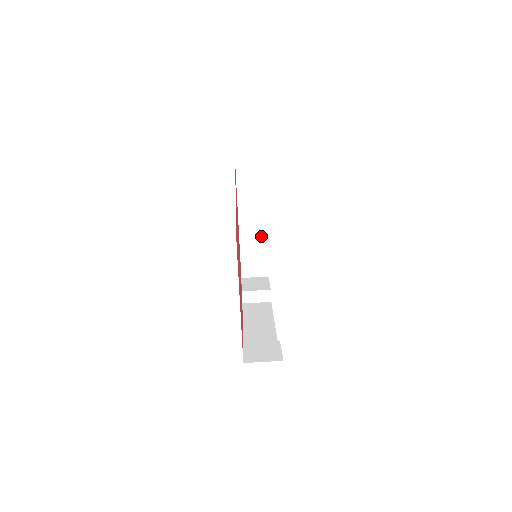
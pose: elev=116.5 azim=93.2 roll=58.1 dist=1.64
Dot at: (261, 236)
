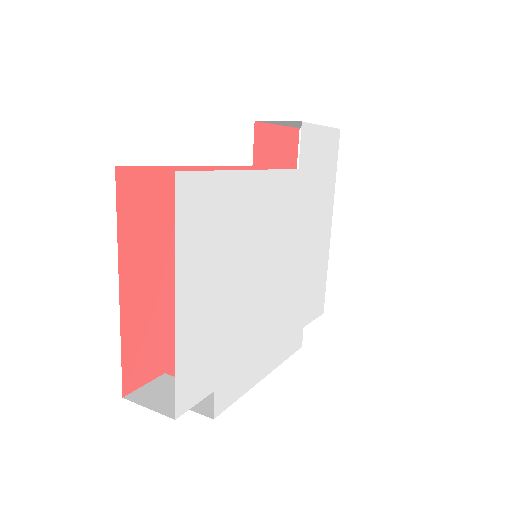
Dot at: occluded
